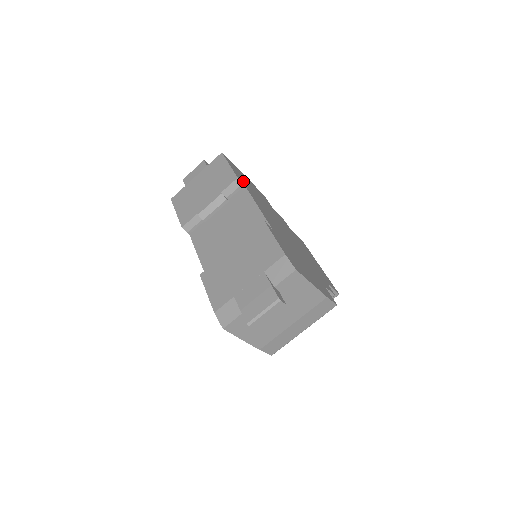
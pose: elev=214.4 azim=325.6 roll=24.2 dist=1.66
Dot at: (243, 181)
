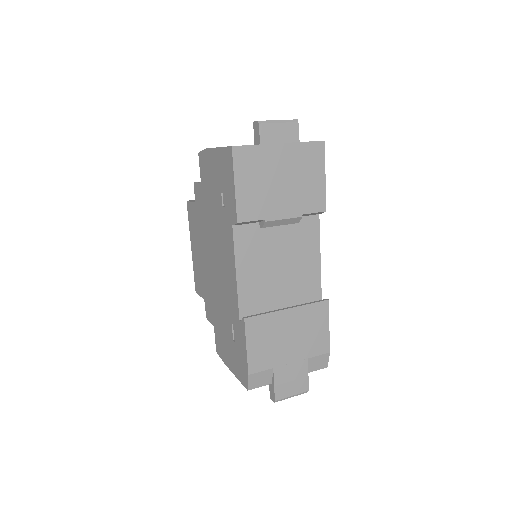
Dot at: occluded
